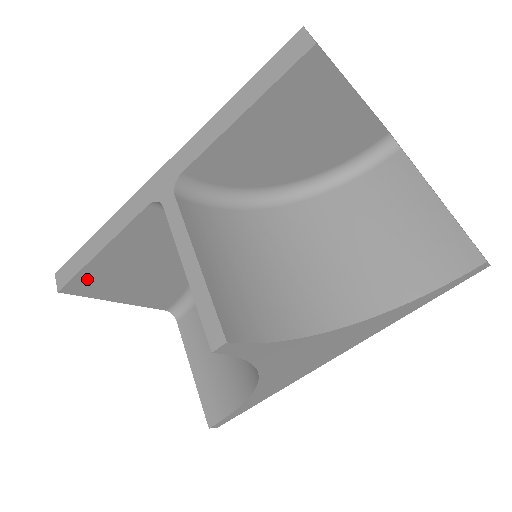
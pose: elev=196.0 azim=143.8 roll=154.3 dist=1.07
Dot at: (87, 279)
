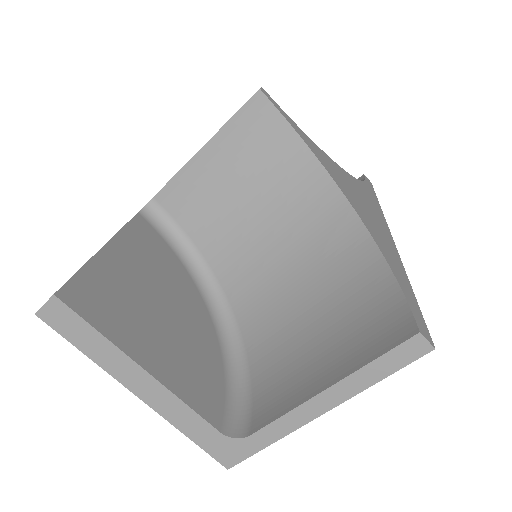
Dot at: (93, 287)
